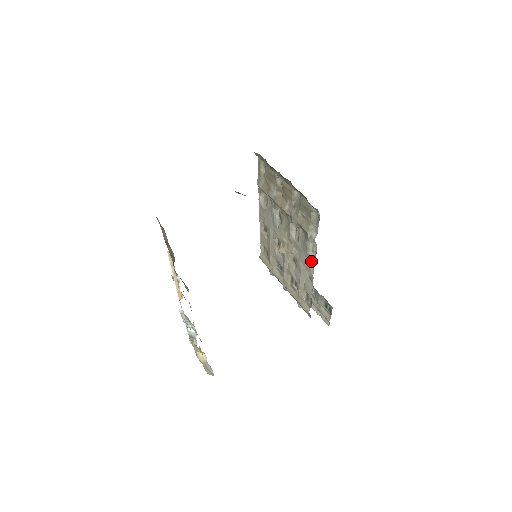
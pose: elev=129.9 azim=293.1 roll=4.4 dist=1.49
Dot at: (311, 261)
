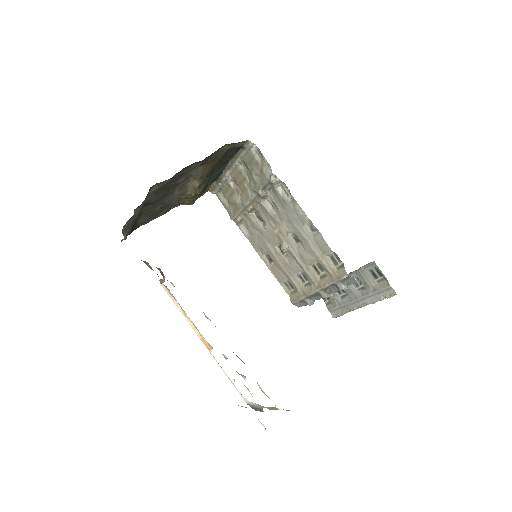
Dot at: (294, 206)
